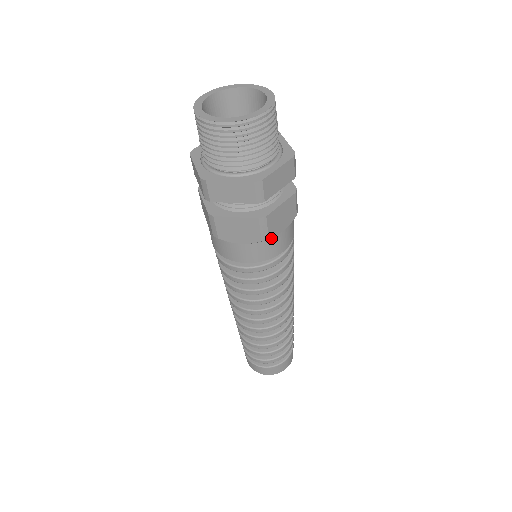
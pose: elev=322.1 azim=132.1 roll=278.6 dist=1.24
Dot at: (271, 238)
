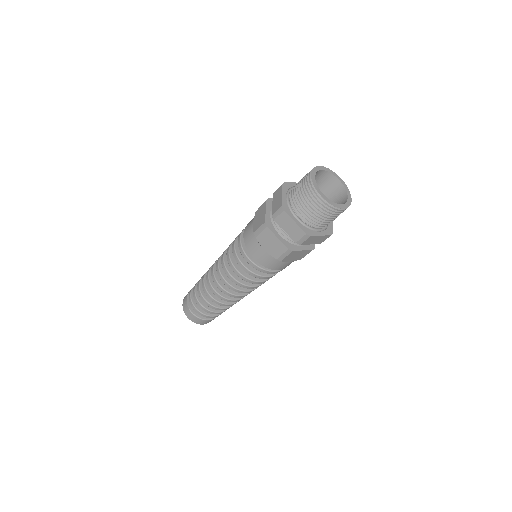
Dot at: (281, 261)
